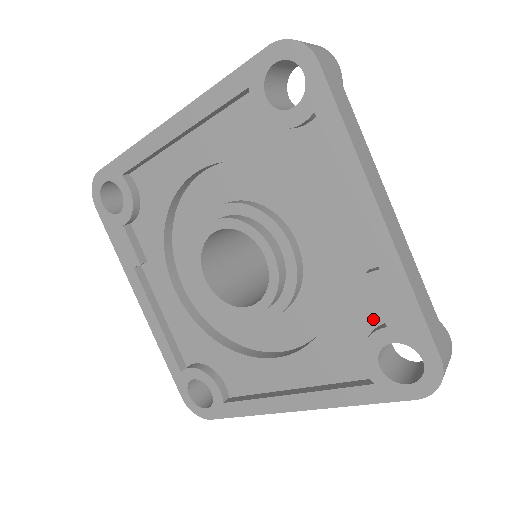
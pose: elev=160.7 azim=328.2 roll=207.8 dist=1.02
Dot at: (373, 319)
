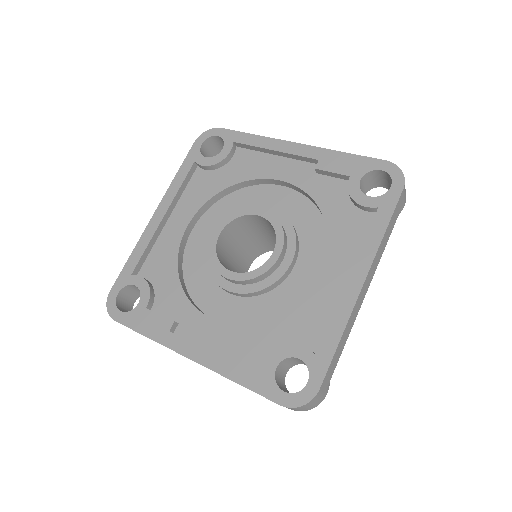
Dot at: (343, 189)
